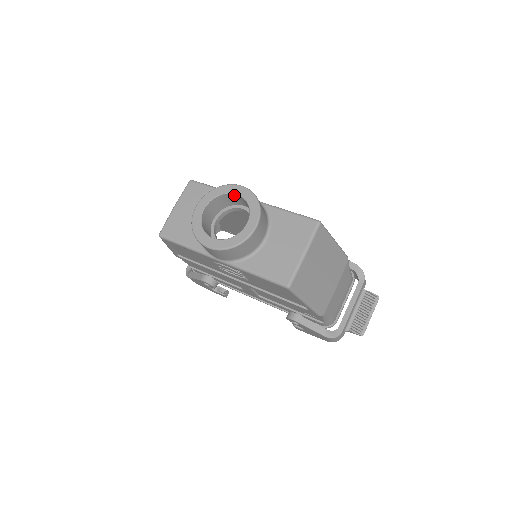
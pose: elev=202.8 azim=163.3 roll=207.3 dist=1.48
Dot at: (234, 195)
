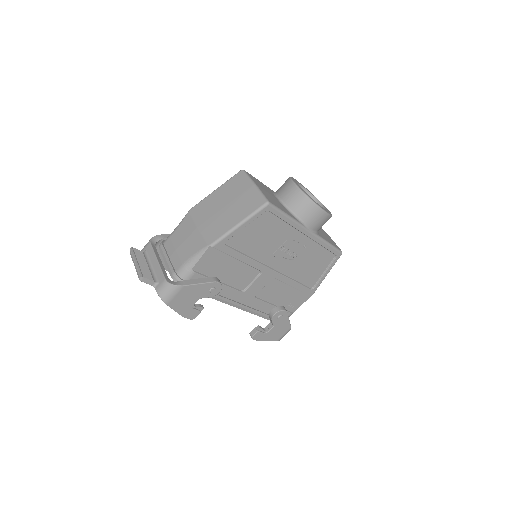
Dot at: occluded
